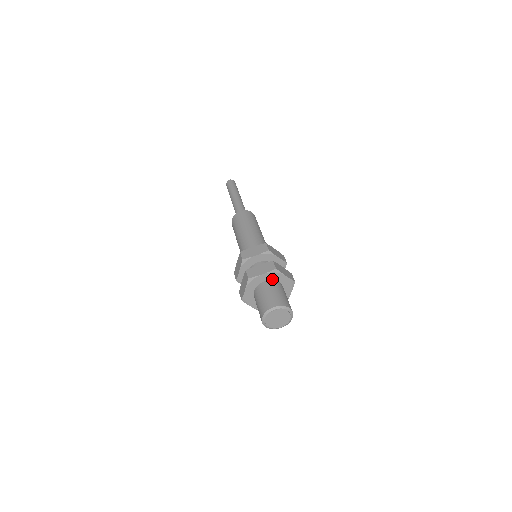
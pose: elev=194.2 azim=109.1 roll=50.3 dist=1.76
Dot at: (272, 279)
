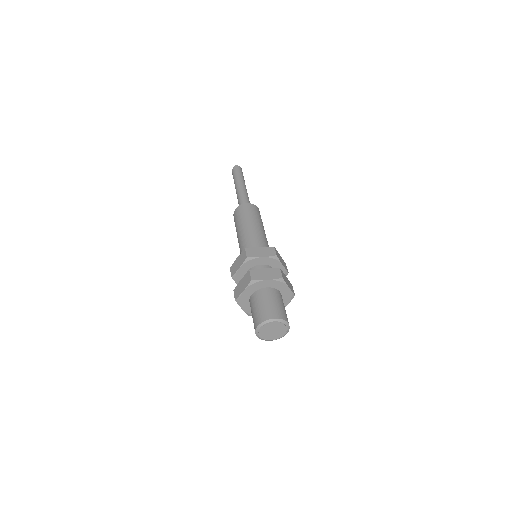
Dot at: (274, 287)
